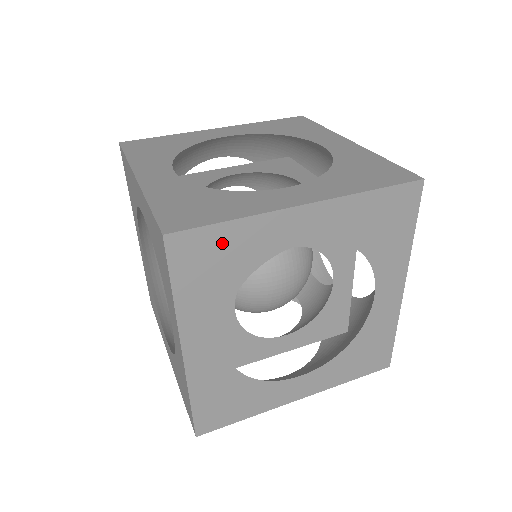
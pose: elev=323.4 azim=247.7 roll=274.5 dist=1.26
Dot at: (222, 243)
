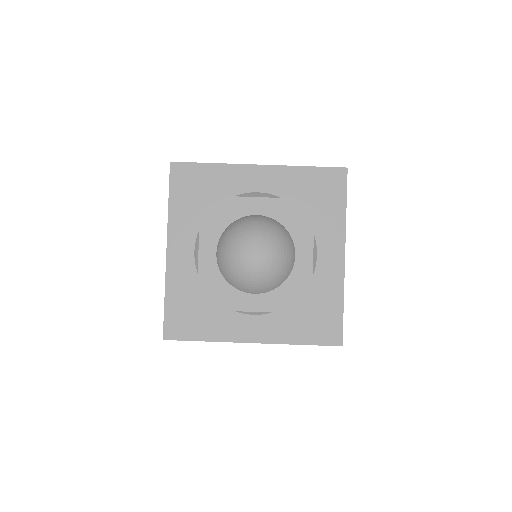
Dot at: occluded
